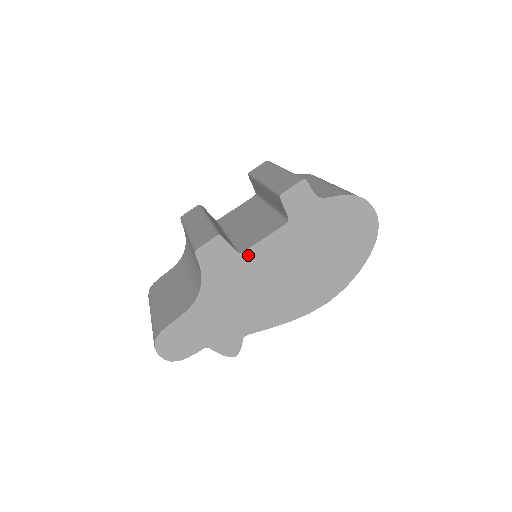
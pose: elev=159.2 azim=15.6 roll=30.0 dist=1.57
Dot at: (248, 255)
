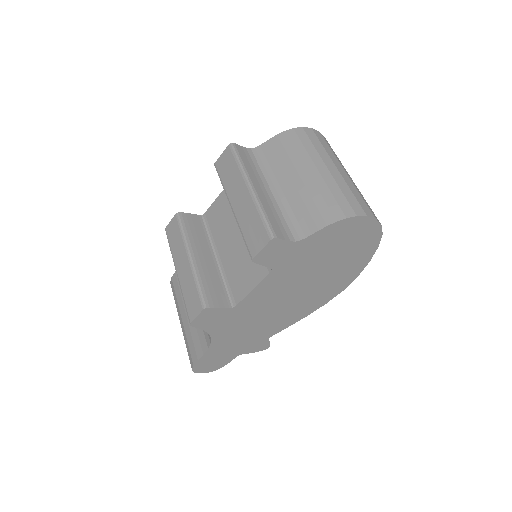
Dot at: (243, 304)
